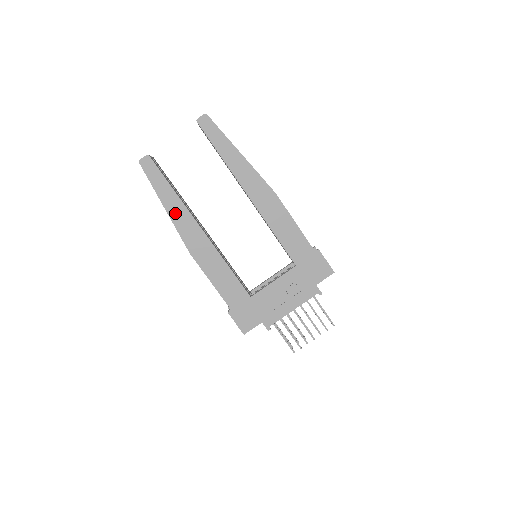
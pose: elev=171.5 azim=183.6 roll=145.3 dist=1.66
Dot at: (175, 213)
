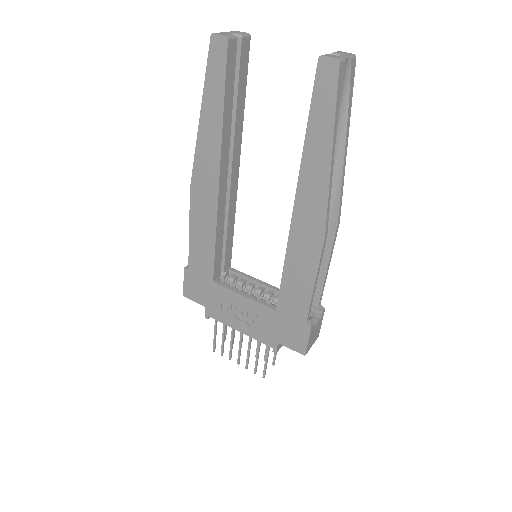
Dot at: (206, 136)
